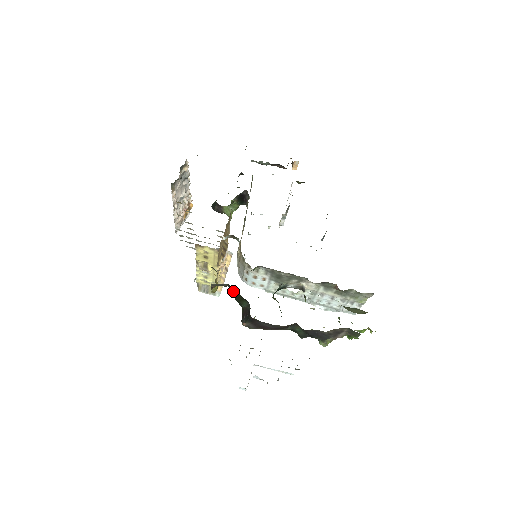
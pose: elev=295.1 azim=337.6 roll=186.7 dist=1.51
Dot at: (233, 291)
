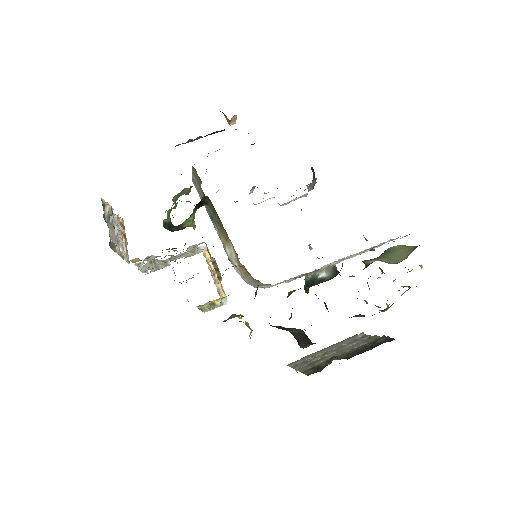
Dot at: (274, 326)
